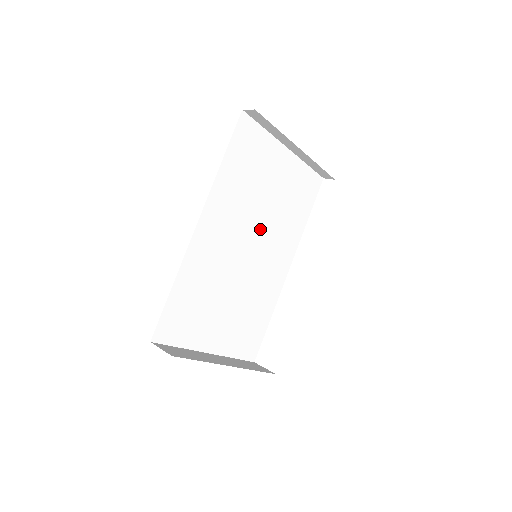
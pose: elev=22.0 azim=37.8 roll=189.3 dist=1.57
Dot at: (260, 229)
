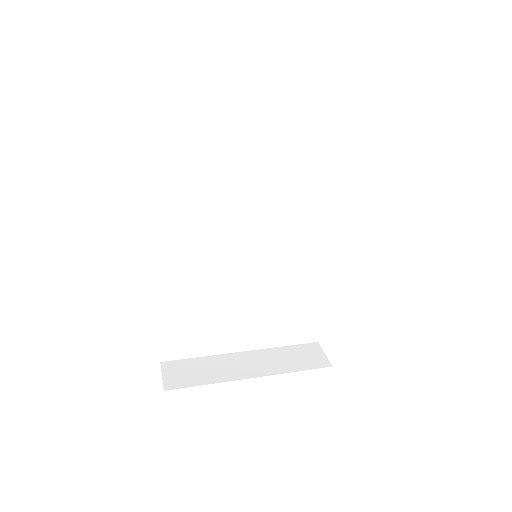
Dot at: (261, 215)
